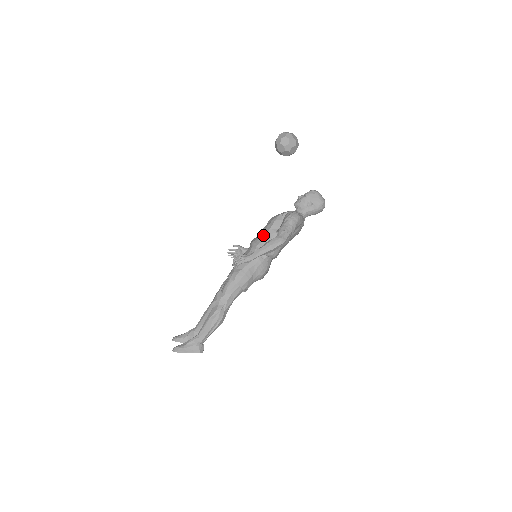
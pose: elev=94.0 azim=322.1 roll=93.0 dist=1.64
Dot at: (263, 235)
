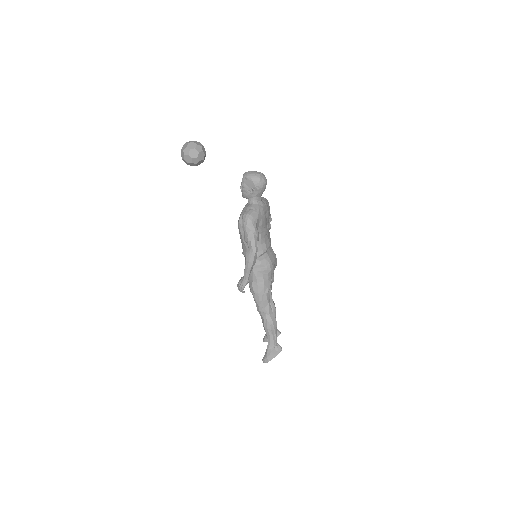
Dot at: (243, 245)
